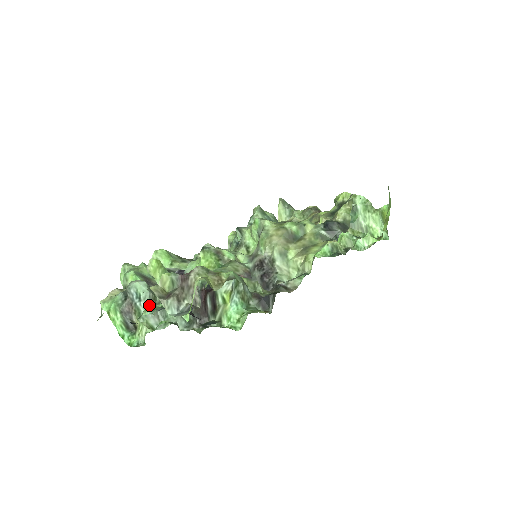
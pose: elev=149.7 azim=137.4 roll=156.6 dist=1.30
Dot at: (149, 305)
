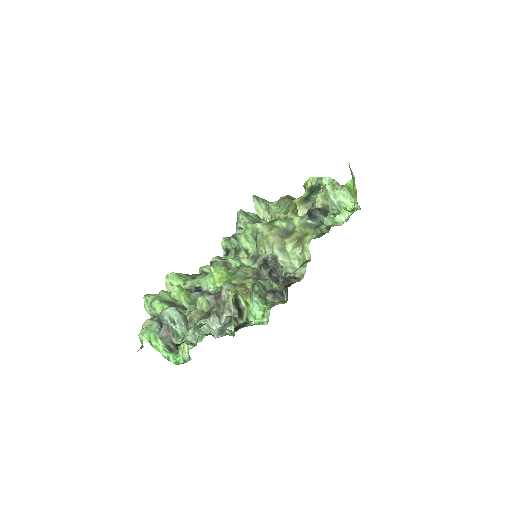
Dot at: (183, 325)
